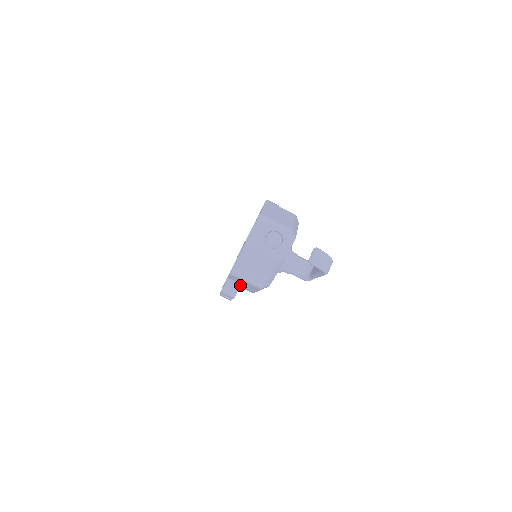
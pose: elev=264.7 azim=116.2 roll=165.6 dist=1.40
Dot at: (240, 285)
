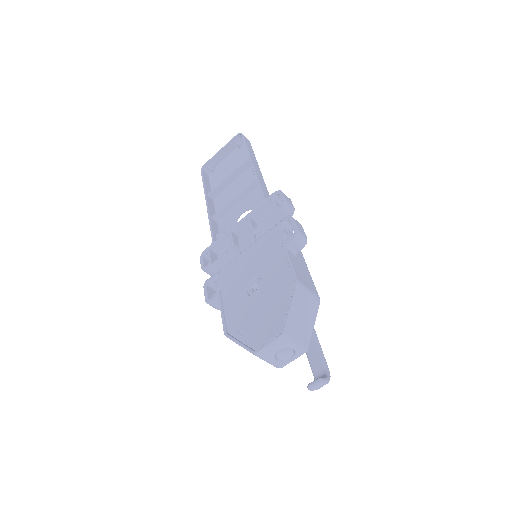
Dot at: occluded
